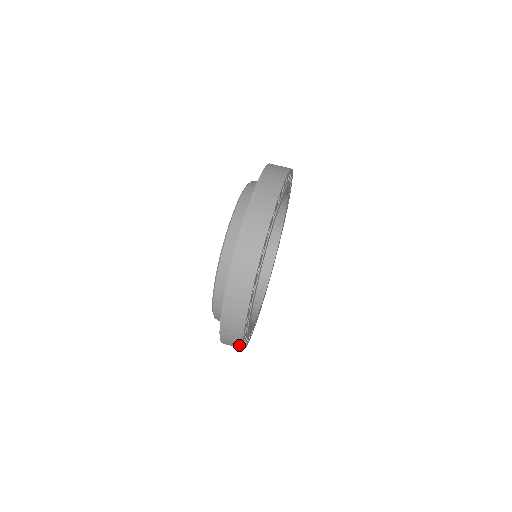
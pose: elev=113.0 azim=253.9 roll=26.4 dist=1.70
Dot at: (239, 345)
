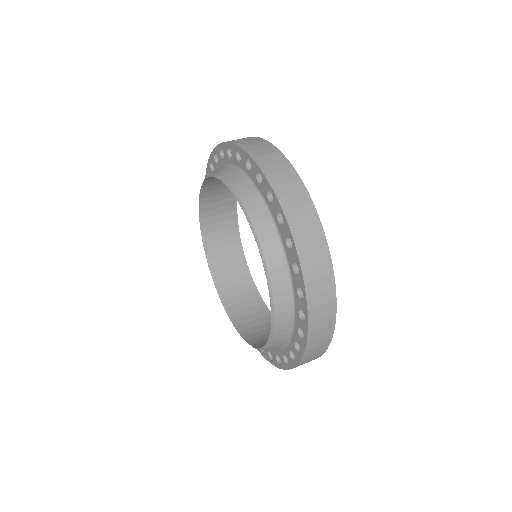
Dot at: (329, 333)
